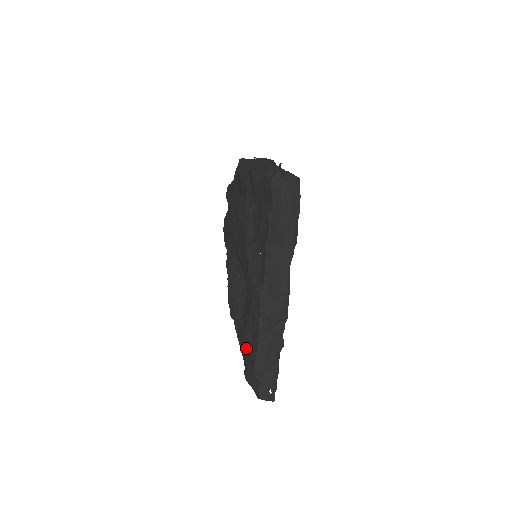
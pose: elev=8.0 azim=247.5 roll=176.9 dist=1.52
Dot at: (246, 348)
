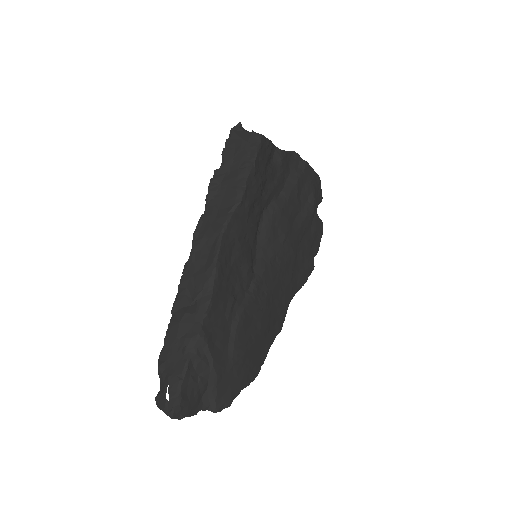
Dot at: occluded
